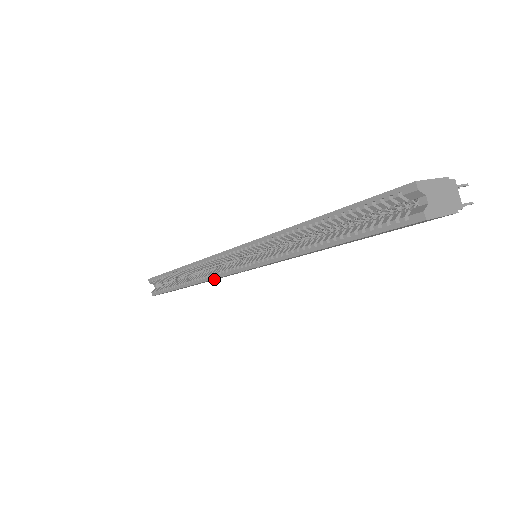
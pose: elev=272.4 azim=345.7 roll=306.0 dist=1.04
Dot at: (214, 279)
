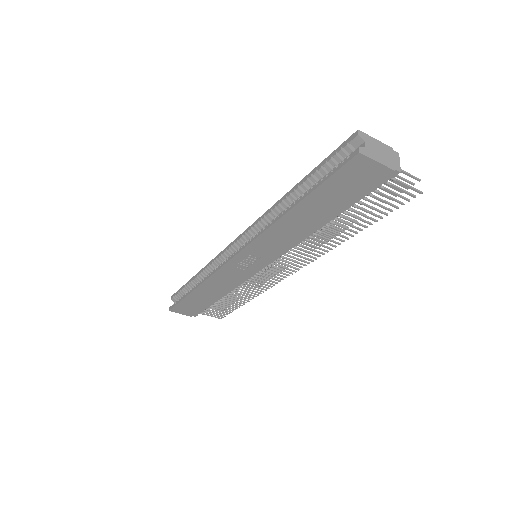
Dot at: (220, 283)
